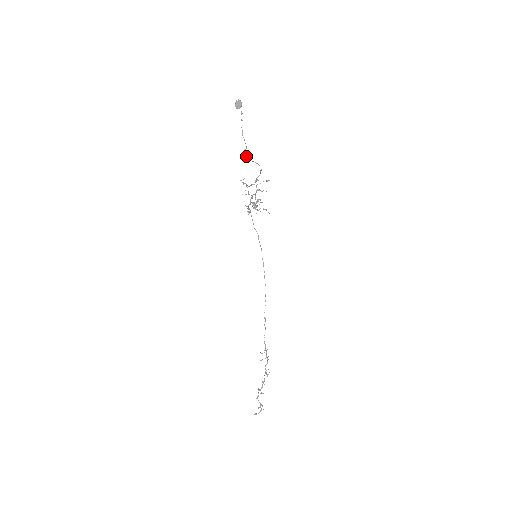
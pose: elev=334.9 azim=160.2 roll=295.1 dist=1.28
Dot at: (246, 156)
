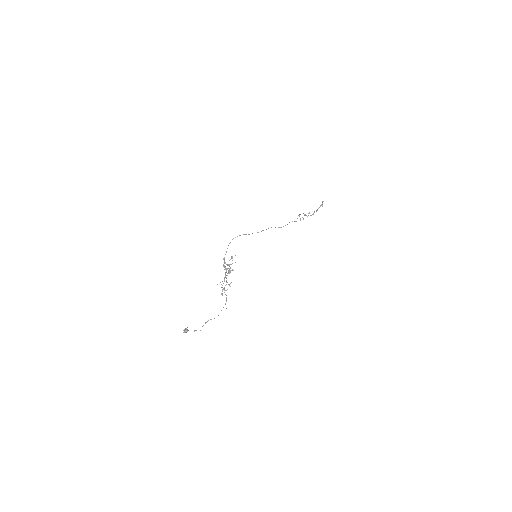
Dot at: occluded
